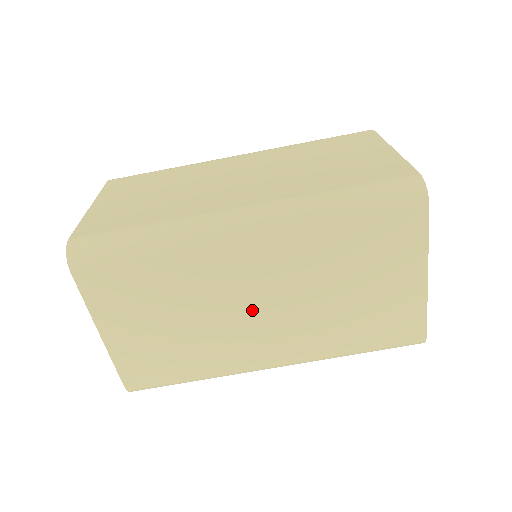
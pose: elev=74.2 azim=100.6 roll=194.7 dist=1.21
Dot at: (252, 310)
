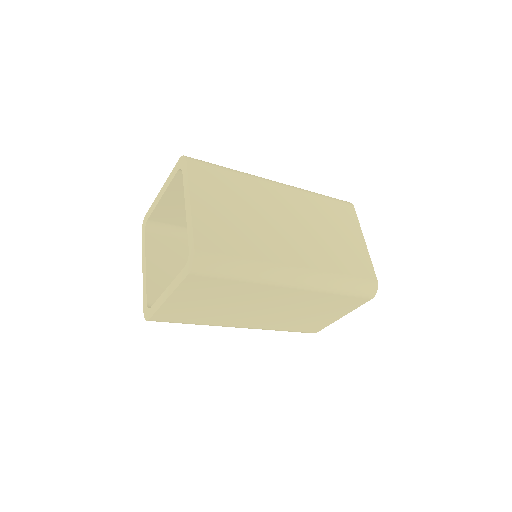
Dot at: occluded
